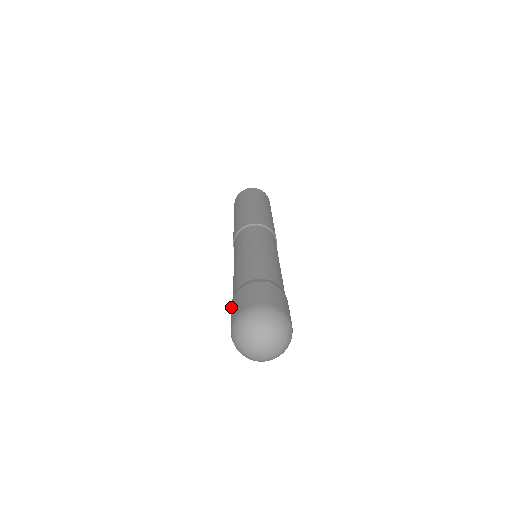
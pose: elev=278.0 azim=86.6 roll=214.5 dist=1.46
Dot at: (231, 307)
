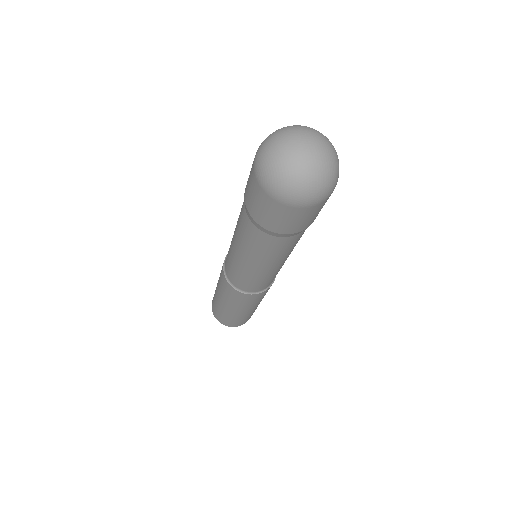
Dot at: (245, 193)
